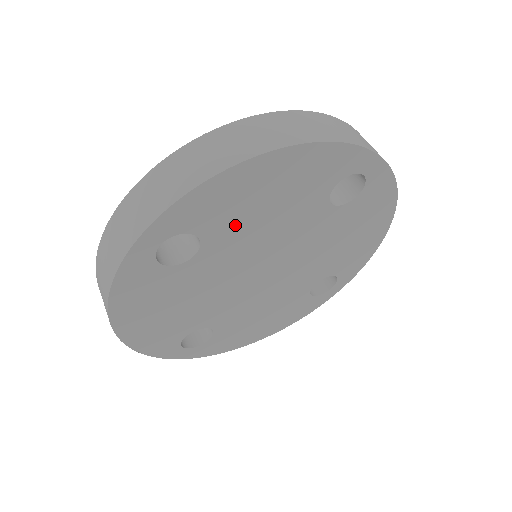
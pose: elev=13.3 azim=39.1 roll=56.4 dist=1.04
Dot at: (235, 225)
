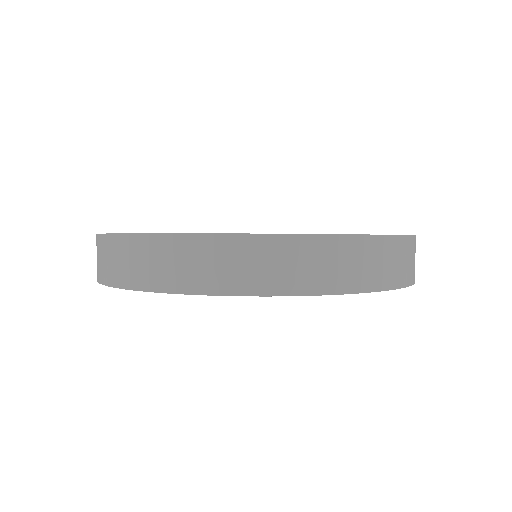
Dot at: occluded
